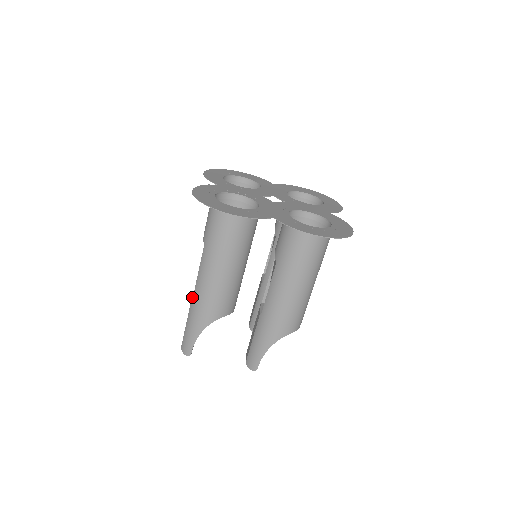
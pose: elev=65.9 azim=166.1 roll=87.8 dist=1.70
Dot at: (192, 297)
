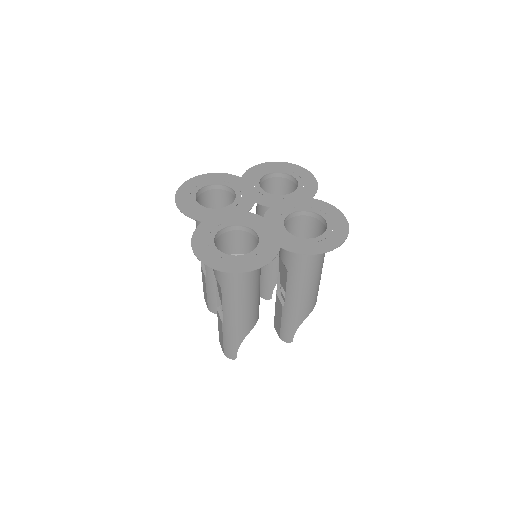
Dot at: (222, 322)
